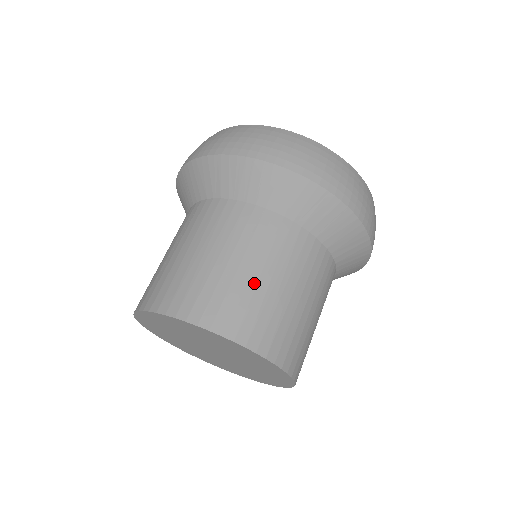
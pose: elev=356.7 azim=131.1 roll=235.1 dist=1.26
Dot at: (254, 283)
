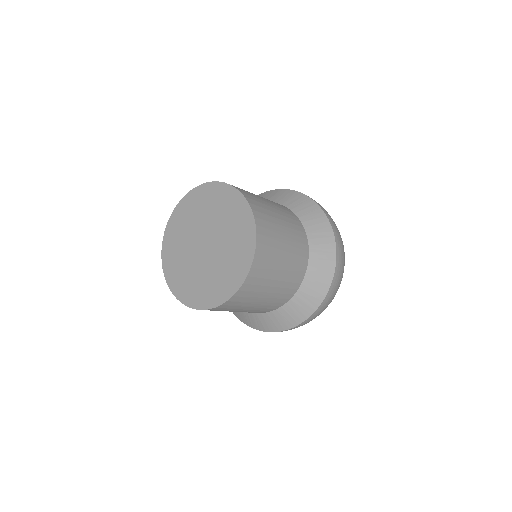
Dot at: occluded
